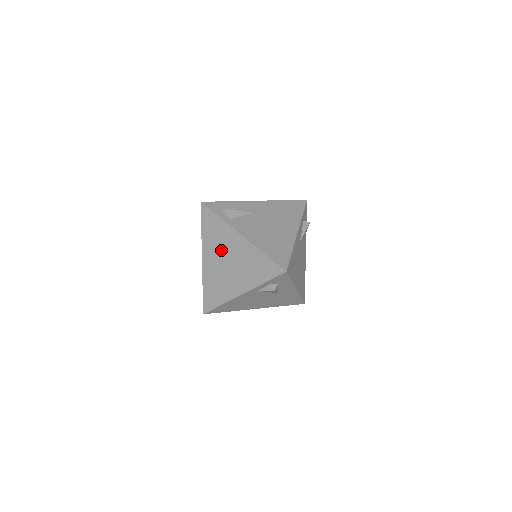
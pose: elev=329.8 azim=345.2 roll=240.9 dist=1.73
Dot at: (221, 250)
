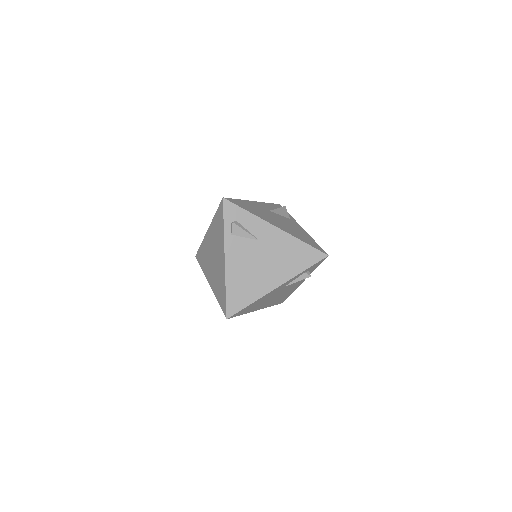
Dot at: (215, 245)
